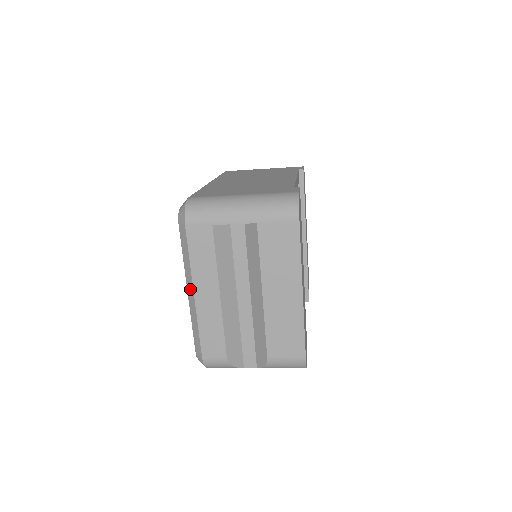
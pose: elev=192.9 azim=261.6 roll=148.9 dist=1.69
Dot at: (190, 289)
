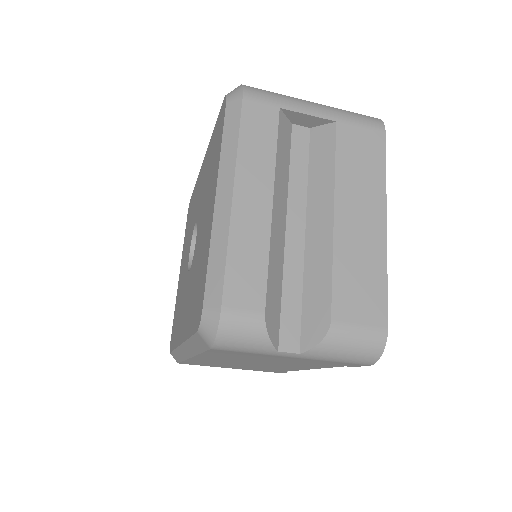
Dot at: (225, 189)
